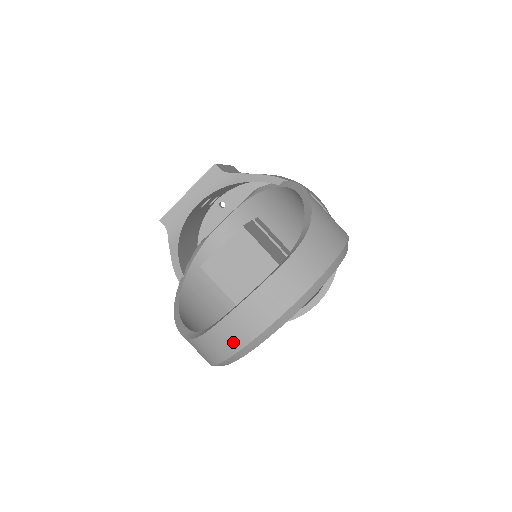
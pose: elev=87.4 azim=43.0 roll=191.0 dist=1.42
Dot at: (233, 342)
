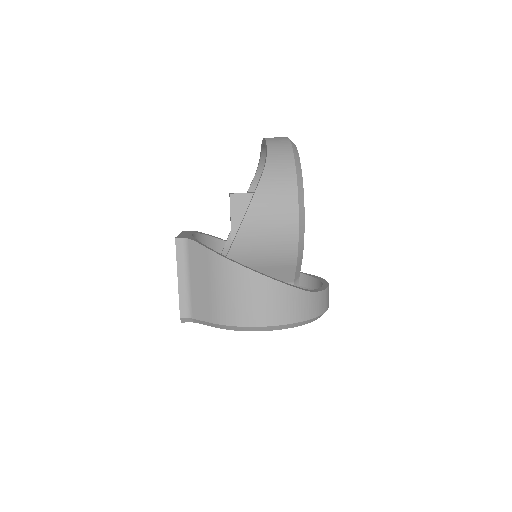
Dot at: (282, 139)
